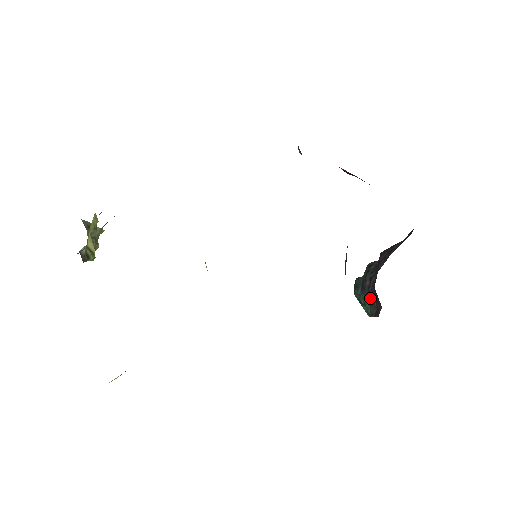
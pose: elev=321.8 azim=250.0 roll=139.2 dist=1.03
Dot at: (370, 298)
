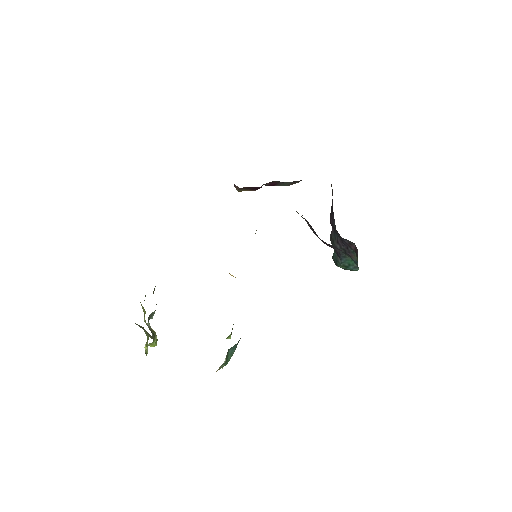
Dot at: (347, 252)
